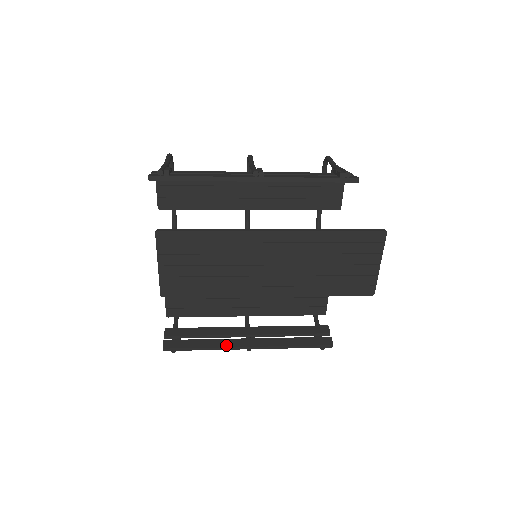
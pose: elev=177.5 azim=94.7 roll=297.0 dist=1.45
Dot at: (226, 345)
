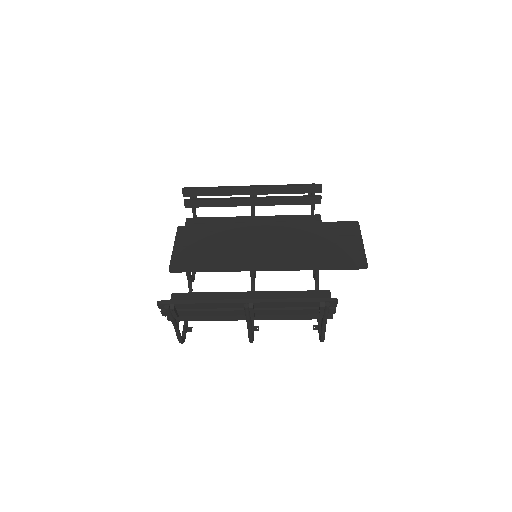
Dot at: (222, 301)
